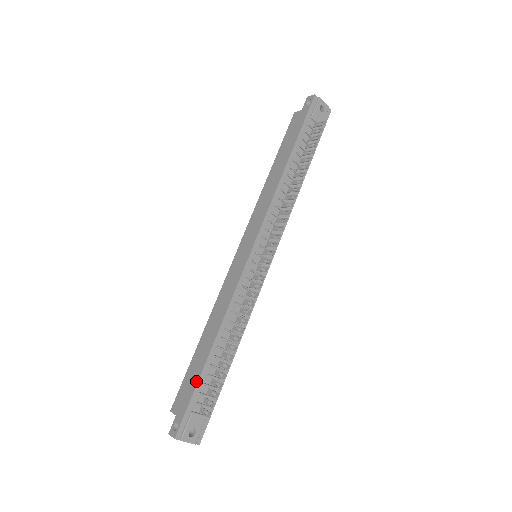
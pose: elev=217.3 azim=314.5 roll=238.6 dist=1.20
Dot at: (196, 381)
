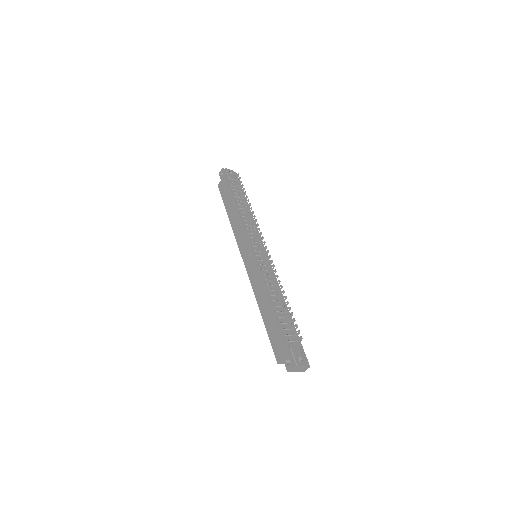
Dot at: (278, 330)
